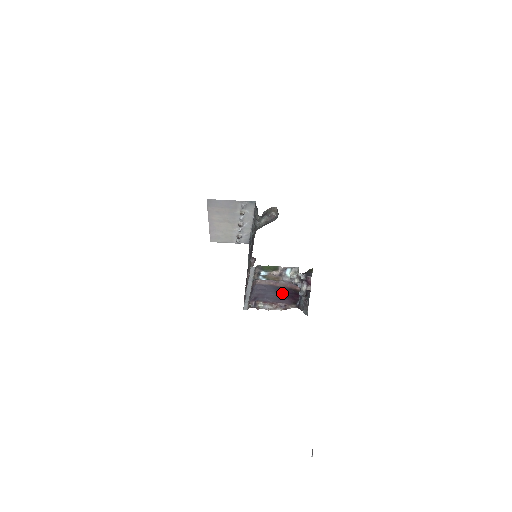
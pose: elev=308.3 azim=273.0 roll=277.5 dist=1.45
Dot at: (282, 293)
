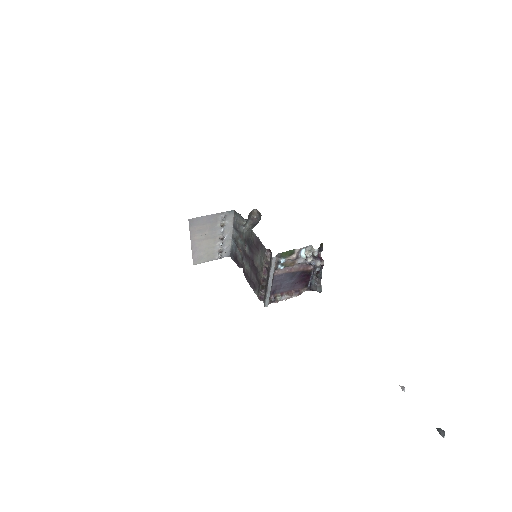
Dot at: (296, 278)
